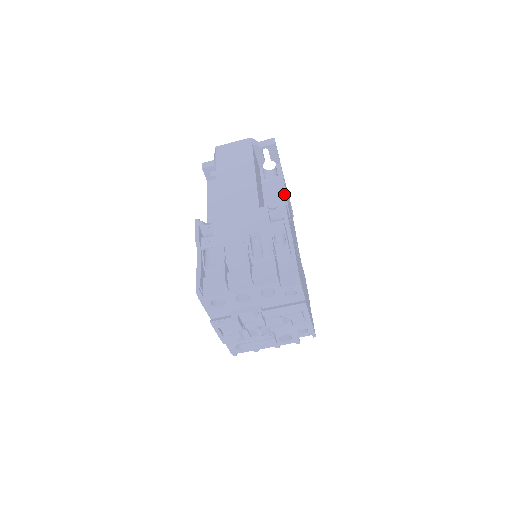
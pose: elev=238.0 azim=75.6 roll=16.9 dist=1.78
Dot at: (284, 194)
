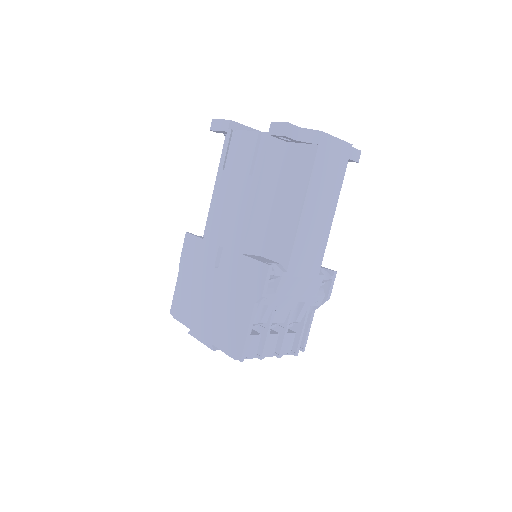
Dot at: occluded
